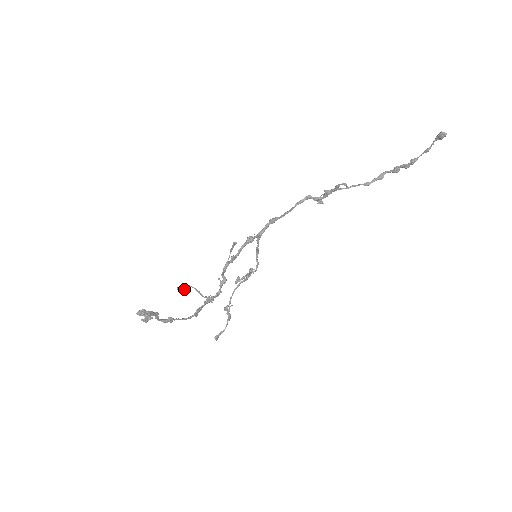
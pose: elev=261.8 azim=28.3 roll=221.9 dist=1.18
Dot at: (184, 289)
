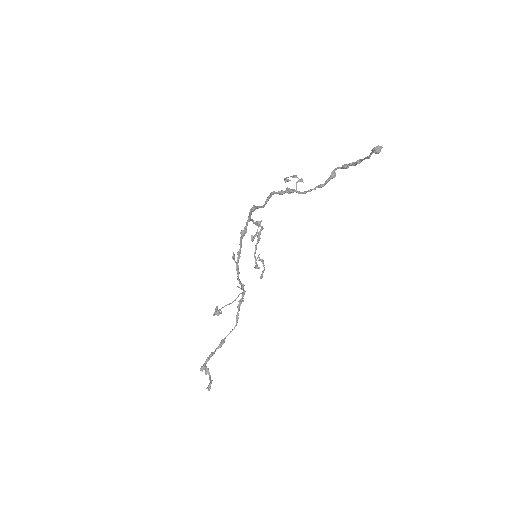
Dot at: (218, 313)
